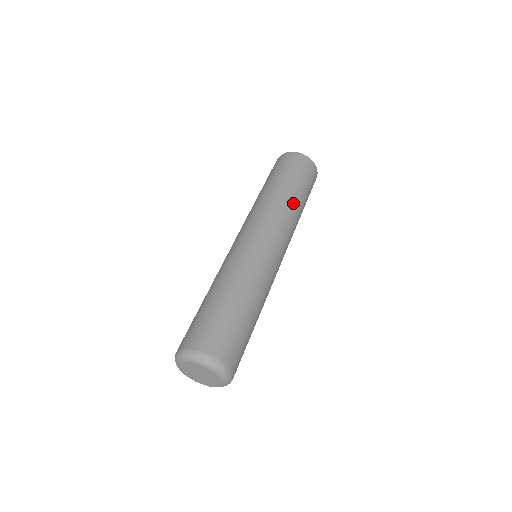
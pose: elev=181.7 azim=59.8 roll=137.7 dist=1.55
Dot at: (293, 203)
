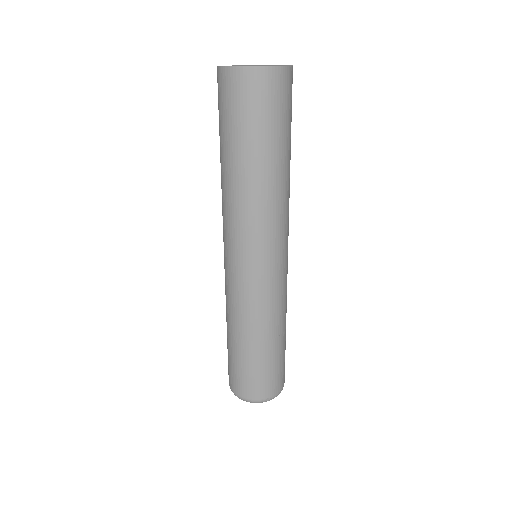
Dot at: (287, 179)
